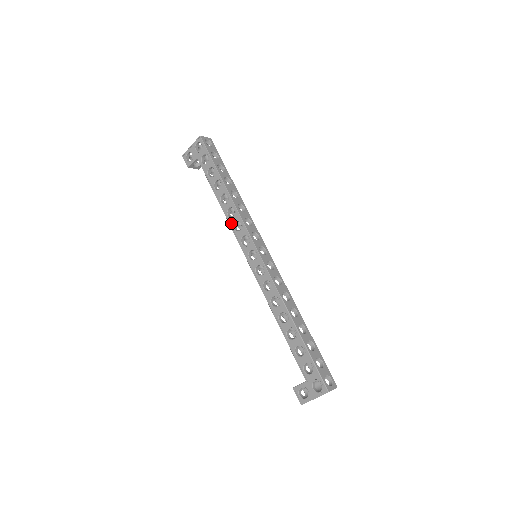
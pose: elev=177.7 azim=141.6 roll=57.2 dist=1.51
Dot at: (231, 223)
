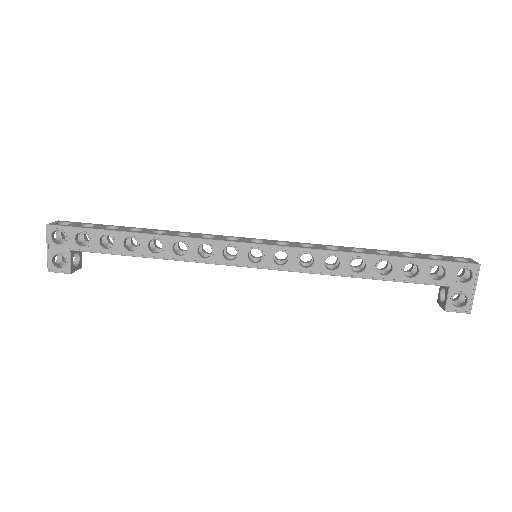
Dot at: (193, 258)
